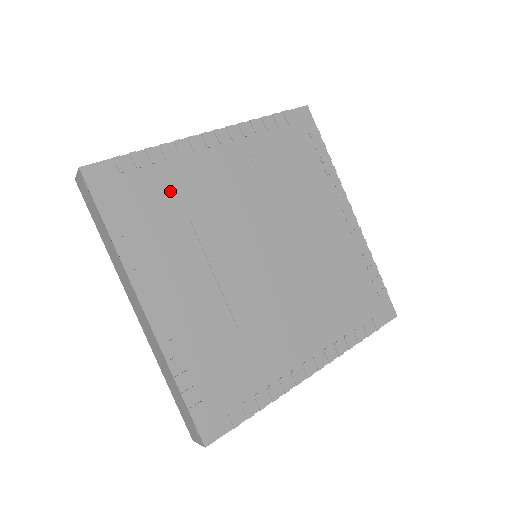
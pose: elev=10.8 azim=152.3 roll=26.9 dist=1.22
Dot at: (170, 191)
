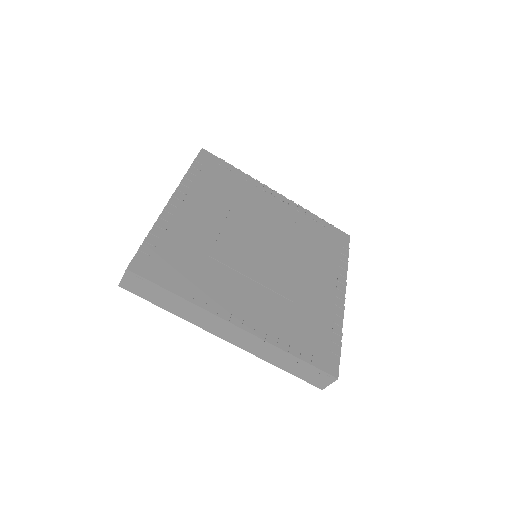
Dot at: (235, 187)
